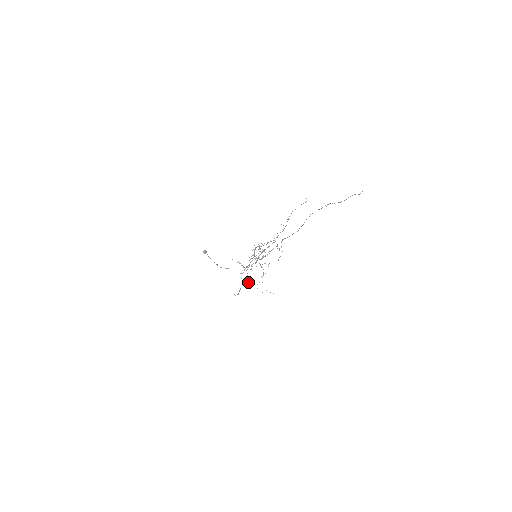
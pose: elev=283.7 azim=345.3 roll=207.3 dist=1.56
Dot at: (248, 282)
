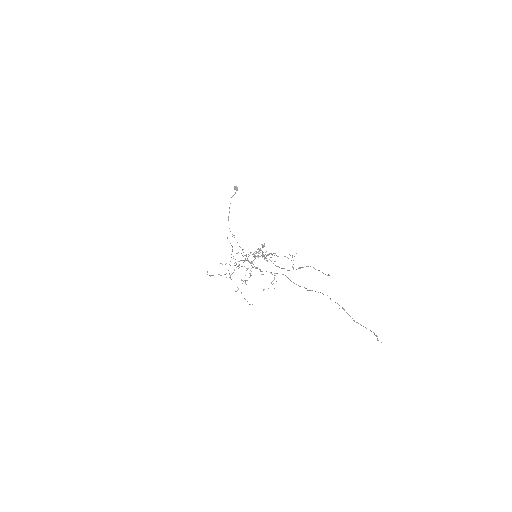
Dot at: occluded
